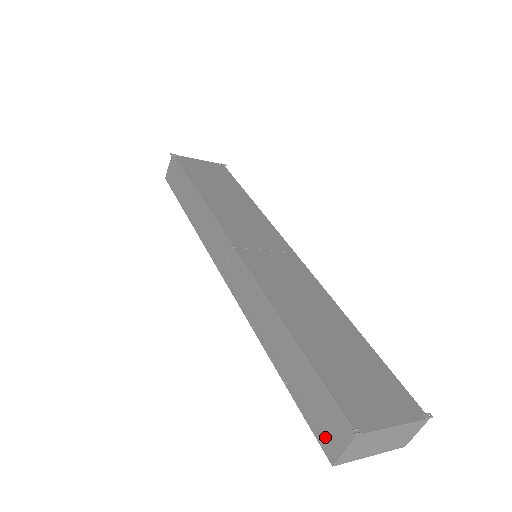
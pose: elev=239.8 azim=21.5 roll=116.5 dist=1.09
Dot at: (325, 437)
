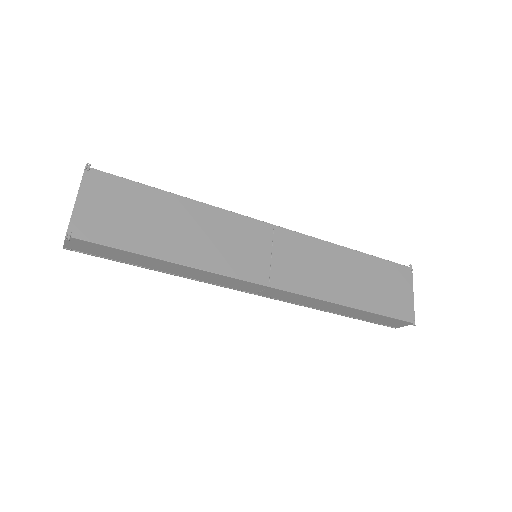
Dot at: (390, 325)
